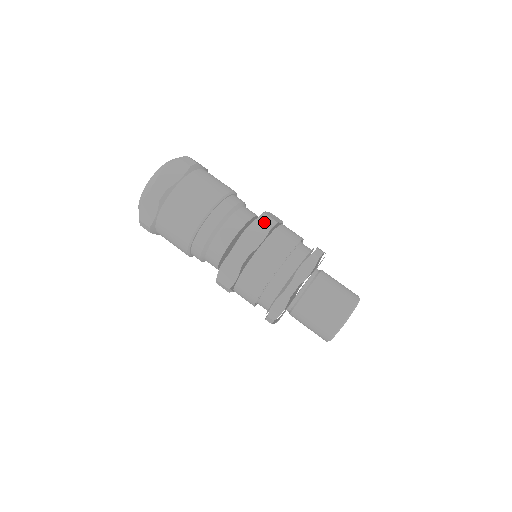
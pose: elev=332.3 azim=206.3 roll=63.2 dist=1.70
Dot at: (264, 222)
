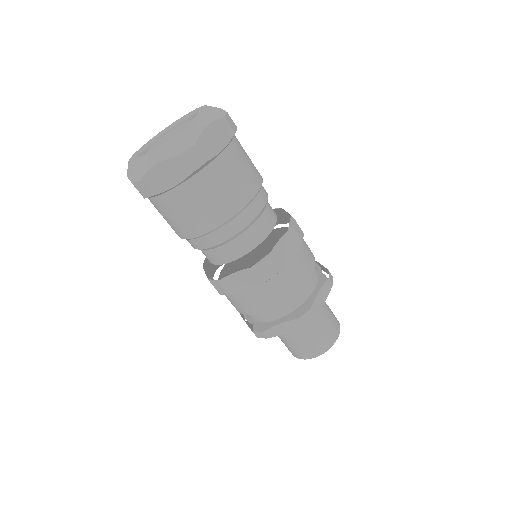
Dot at: (297, 234)
